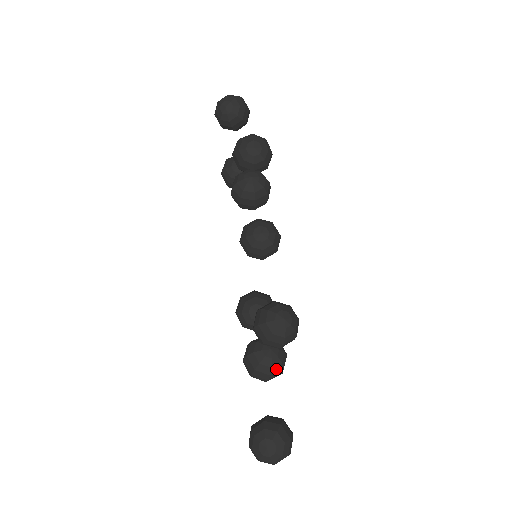
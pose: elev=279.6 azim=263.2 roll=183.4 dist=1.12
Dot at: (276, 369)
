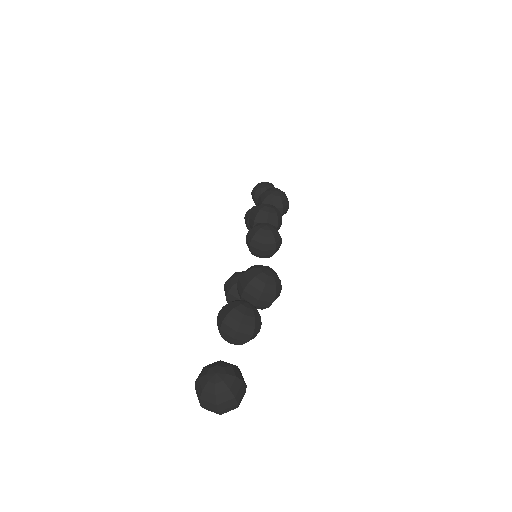
Dot at: (248, 321)
